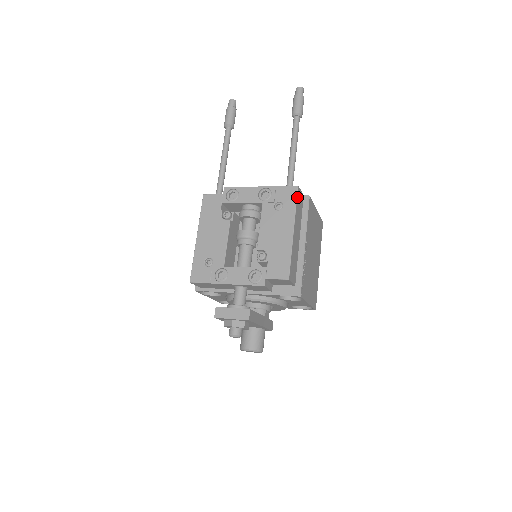
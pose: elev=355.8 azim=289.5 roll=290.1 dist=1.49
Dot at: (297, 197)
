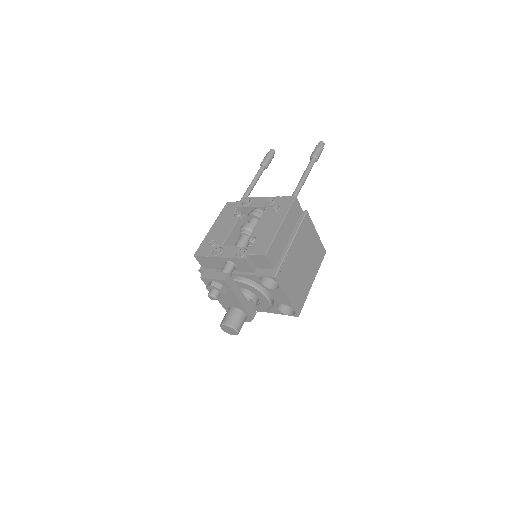
Dot at: (292, 203)
